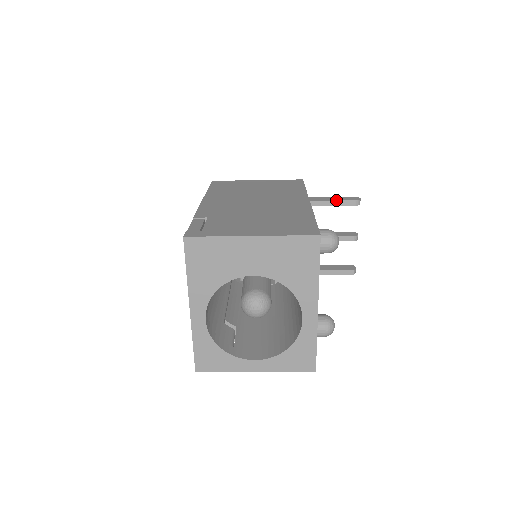
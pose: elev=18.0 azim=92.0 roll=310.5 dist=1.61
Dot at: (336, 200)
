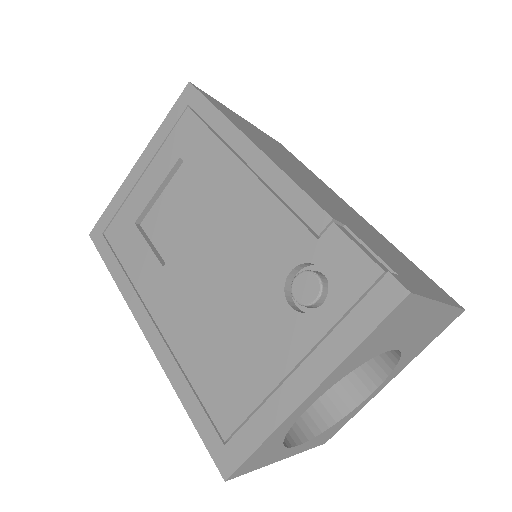
Dot at: occluded
